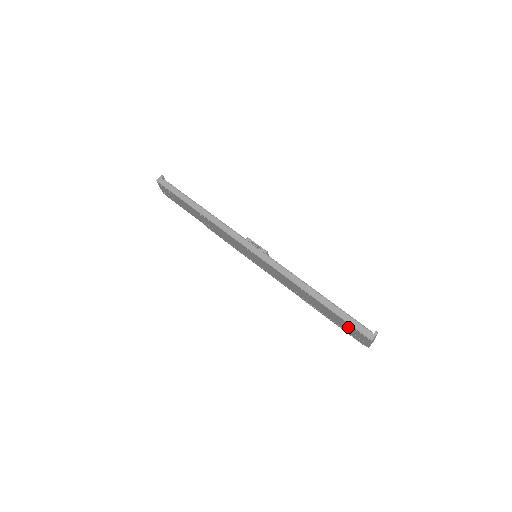
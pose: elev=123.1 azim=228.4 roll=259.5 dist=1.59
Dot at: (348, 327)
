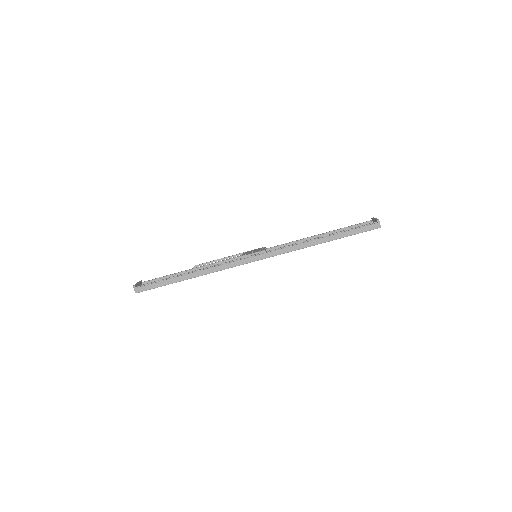
Dot at: occluded
